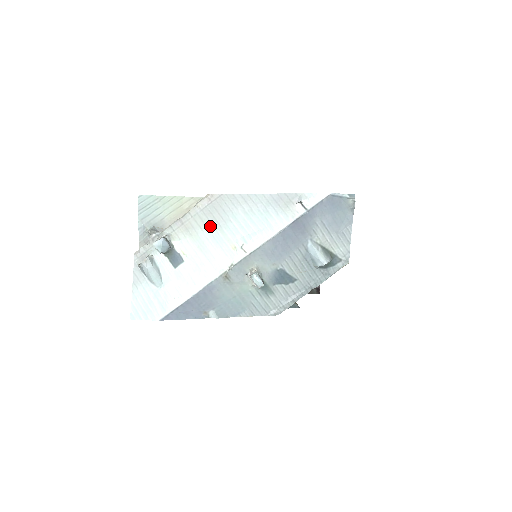
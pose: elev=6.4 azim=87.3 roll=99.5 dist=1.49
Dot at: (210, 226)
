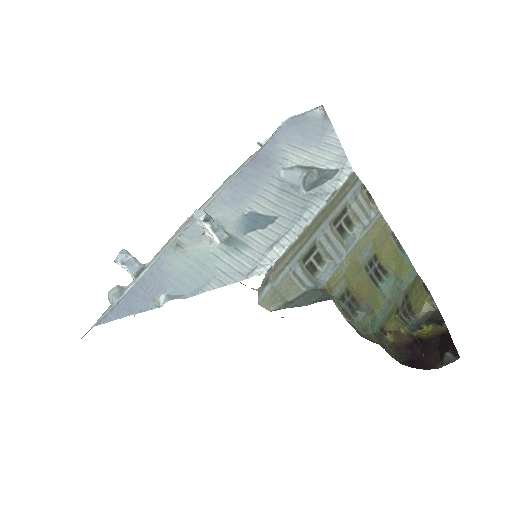
Dot at: occluded
